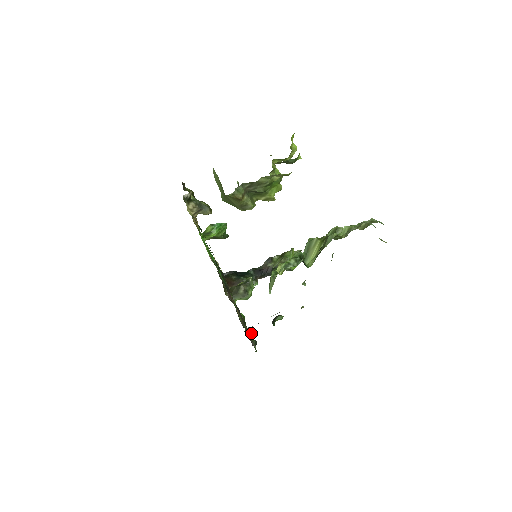
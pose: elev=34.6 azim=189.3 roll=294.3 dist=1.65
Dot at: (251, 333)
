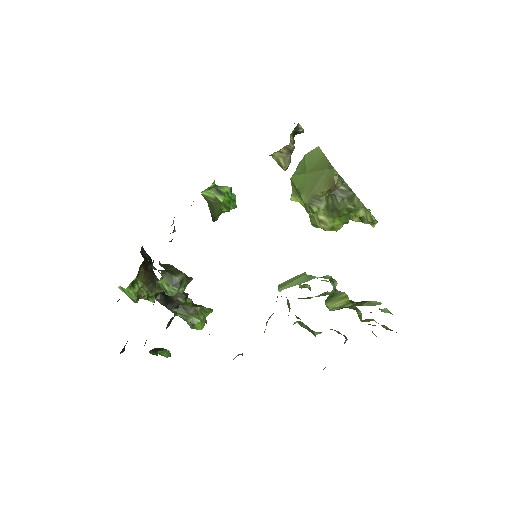
Dot at: occluded
